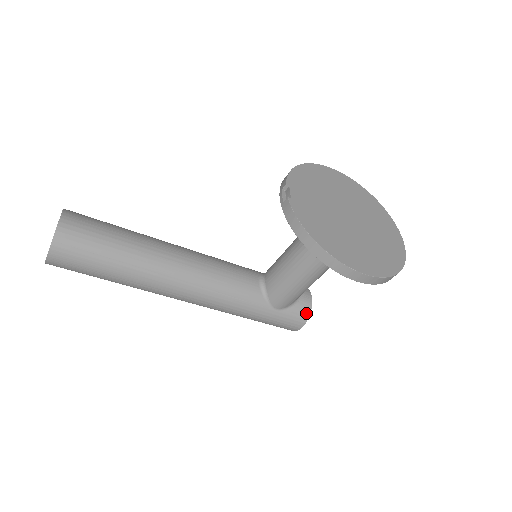
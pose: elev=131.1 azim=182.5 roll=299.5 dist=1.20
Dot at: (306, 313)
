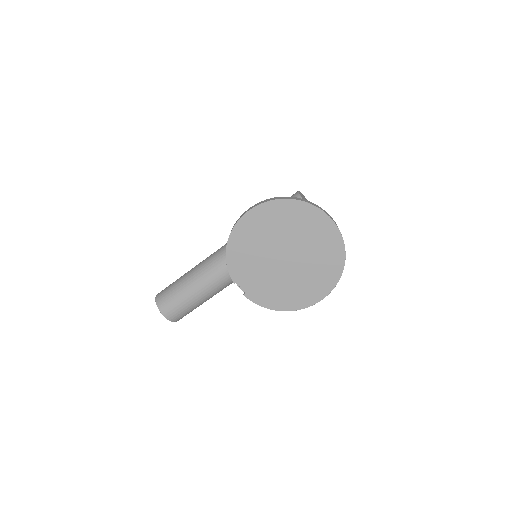
Dot at: occluded
